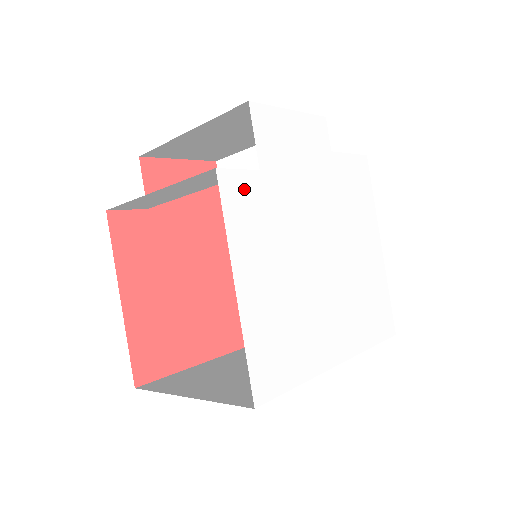
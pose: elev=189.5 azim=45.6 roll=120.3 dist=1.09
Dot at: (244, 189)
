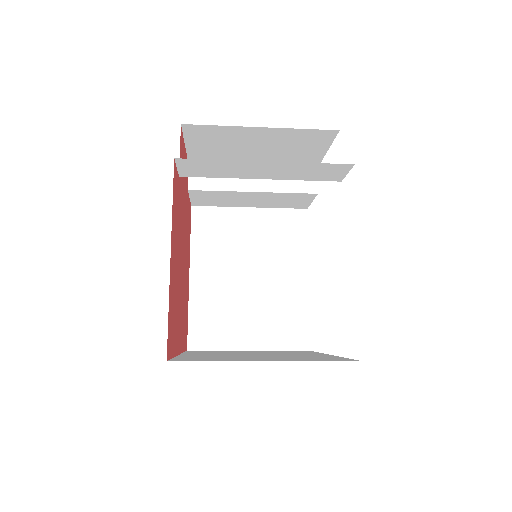
Dot at: occluded
